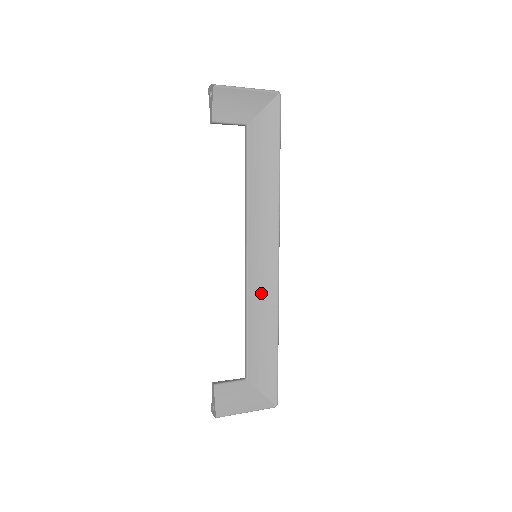
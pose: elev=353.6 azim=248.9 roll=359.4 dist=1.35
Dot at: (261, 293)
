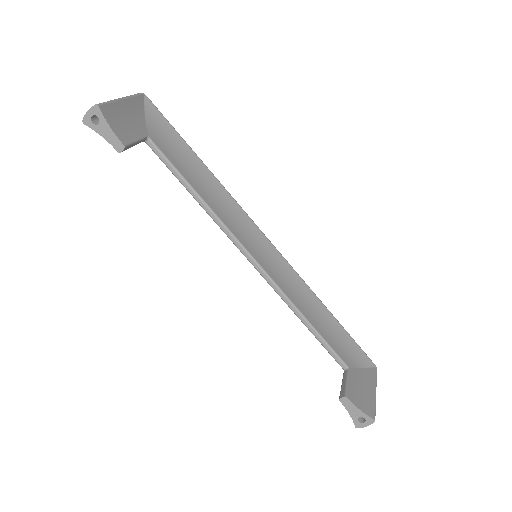
Dot at: (288, 284)
